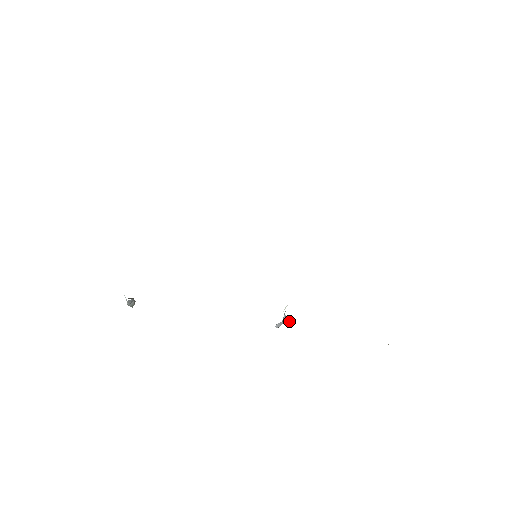
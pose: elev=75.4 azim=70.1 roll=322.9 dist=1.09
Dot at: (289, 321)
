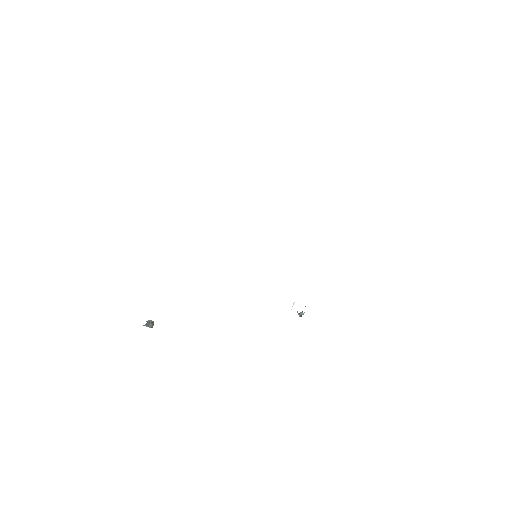
Dot at: (303, 314)
